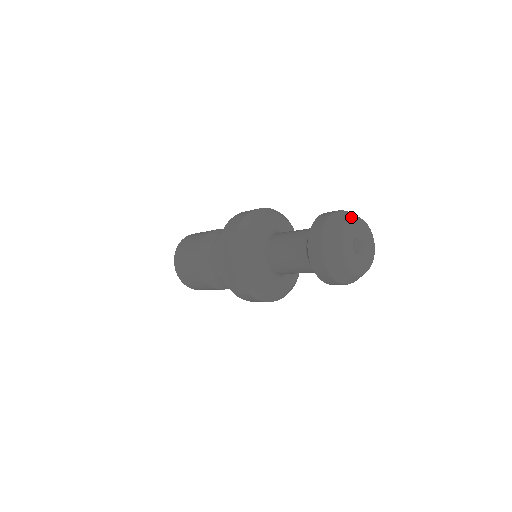
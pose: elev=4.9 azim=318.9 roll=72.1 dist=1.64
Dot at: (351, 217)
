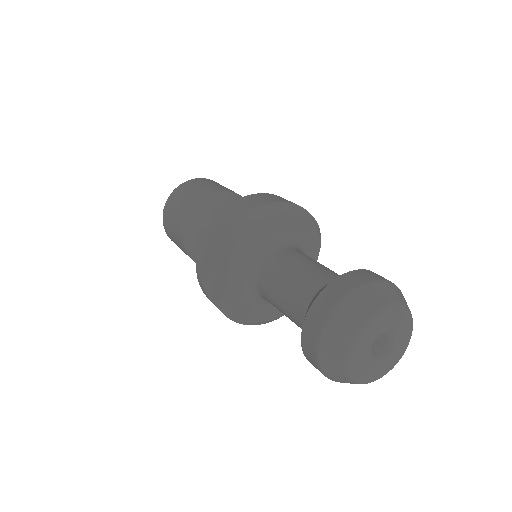
Dot at: (393, 302)
